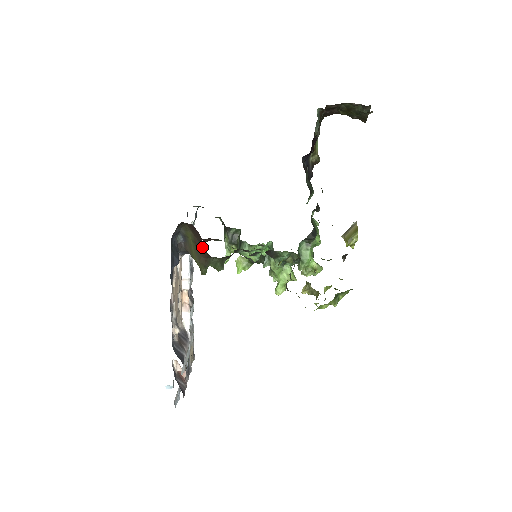
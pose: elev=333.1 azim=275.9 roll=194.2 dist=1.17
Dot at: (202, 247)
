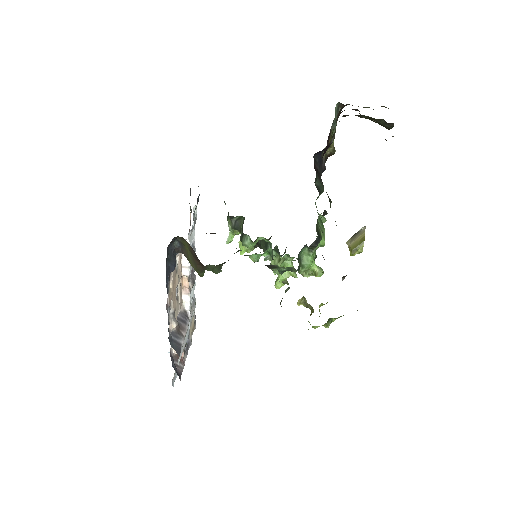
Dot at: (198, 259)
